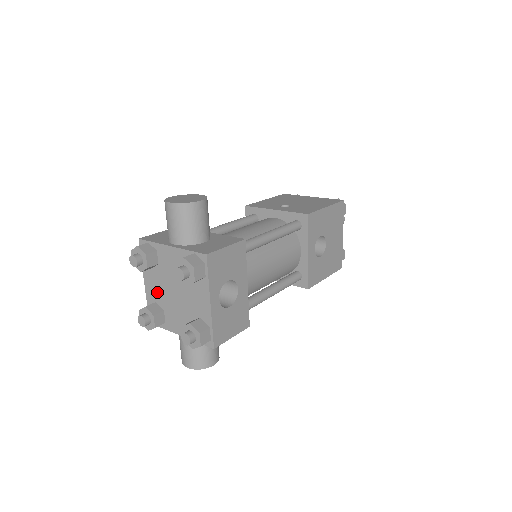
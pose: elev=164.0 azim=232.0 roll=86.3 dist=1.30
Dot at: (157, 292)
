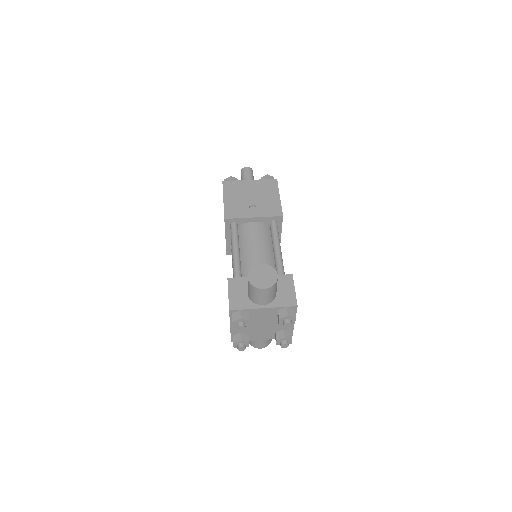
Dot at: occluded
